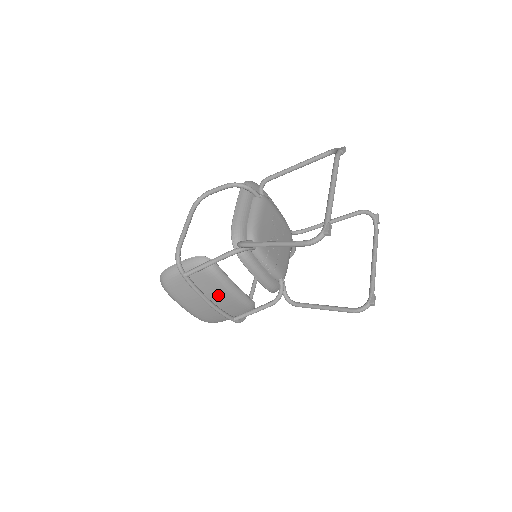
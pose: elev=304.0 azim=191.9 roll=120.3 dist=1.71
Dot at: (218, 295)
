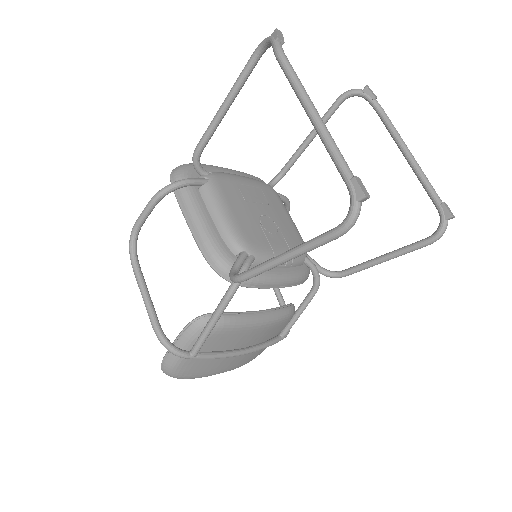
Dot at: (247, 338)
